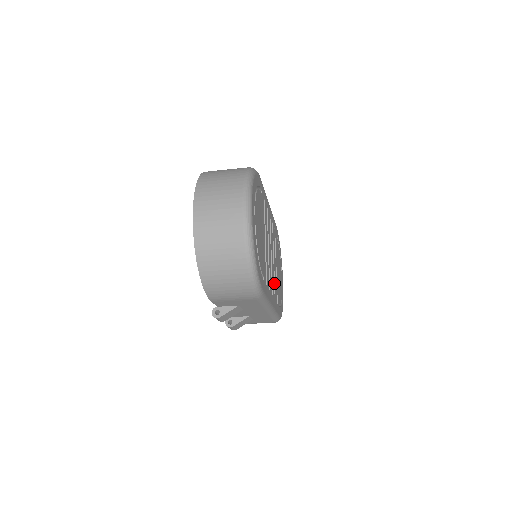
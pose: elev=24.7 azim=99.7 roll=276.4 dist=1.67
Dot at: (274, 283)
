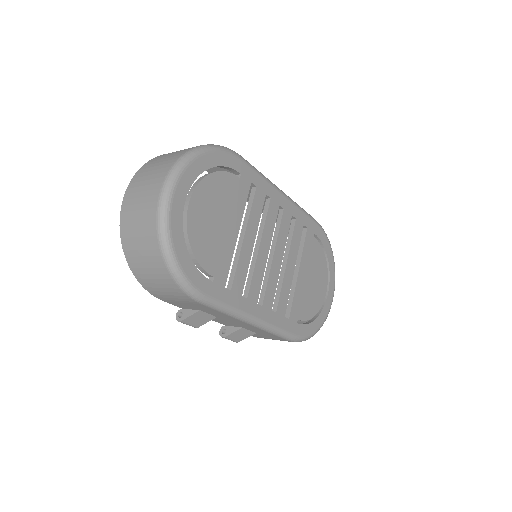
Dot at: (280, 292)
